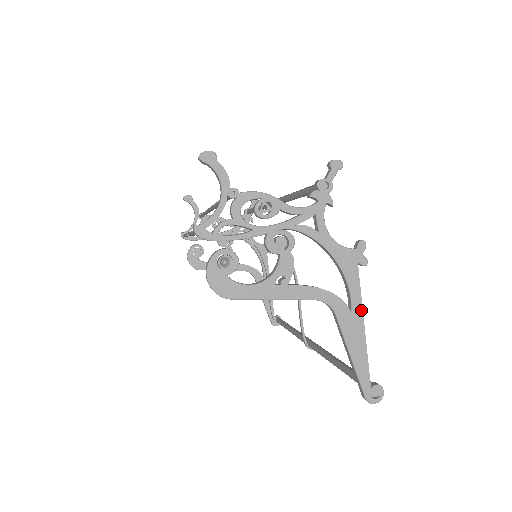
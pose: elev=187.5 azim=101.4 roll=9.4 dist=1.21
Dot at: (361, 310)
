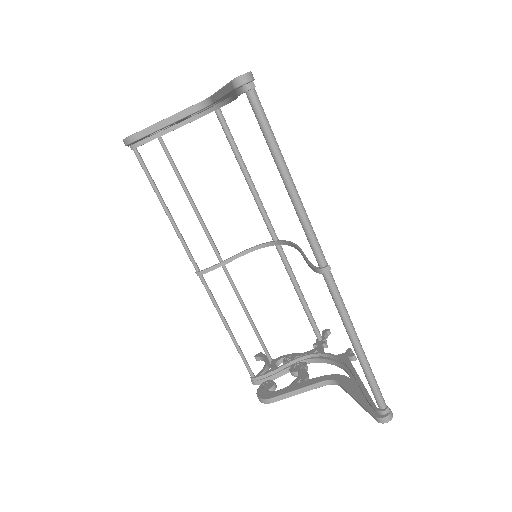
Dot at: occluded
